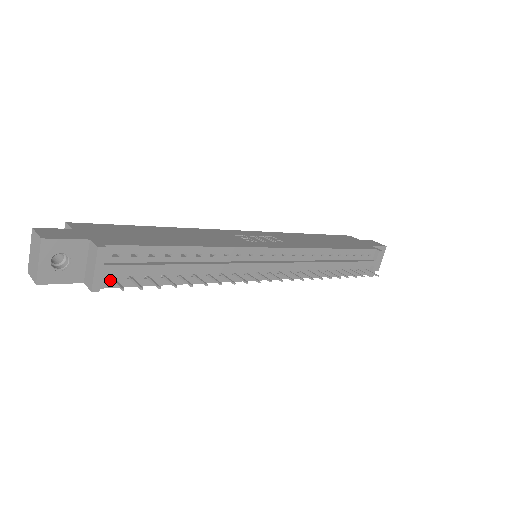
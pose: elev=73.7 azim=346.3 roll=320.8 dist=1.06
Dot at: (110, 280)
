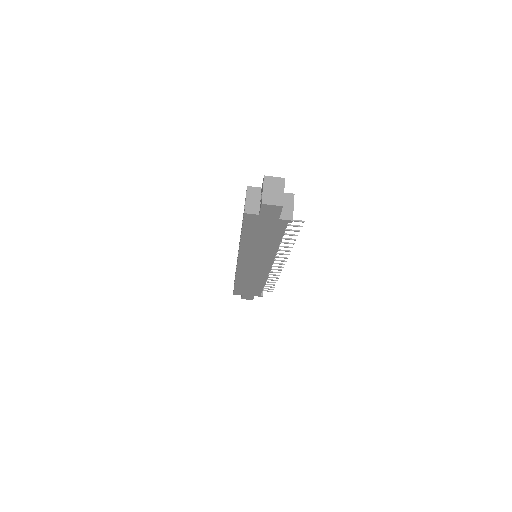
Dot at: occluded
